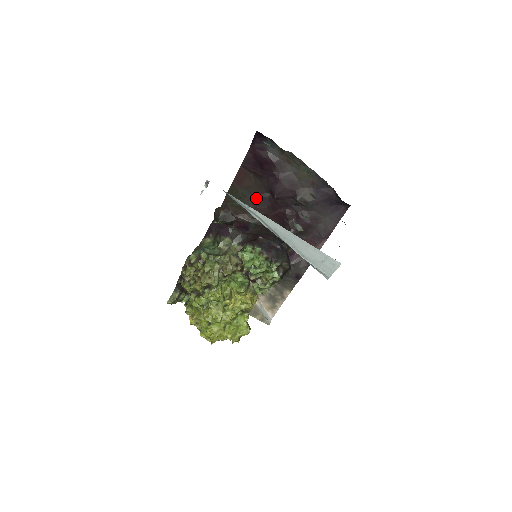
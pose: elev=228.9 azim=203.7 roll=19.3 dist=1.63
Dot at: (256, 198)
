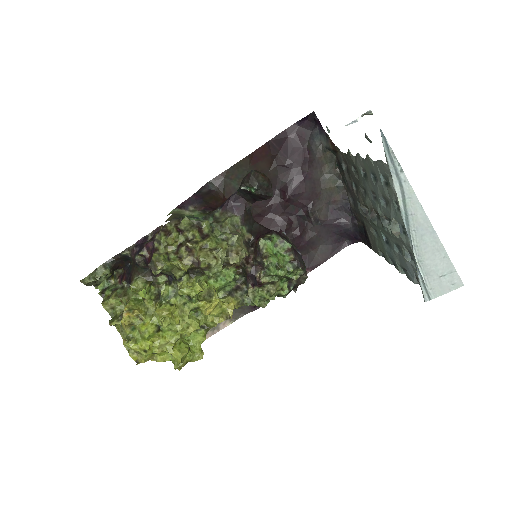
Dot at: occluded
